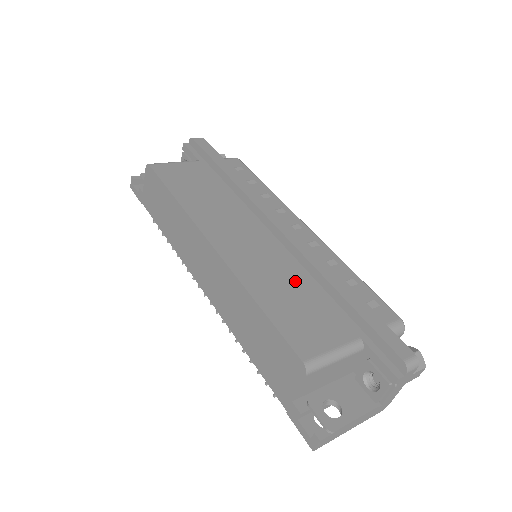
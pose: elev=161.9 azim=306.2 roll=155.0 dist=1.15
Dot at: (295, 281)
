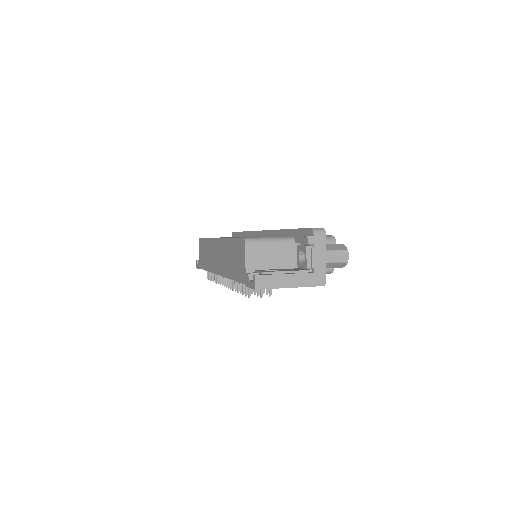
Dot at: occluded
